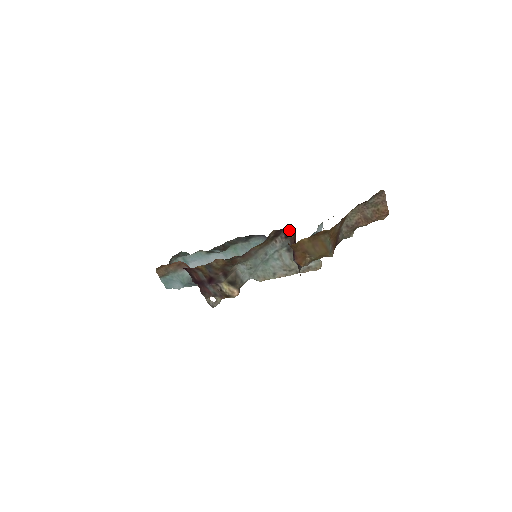
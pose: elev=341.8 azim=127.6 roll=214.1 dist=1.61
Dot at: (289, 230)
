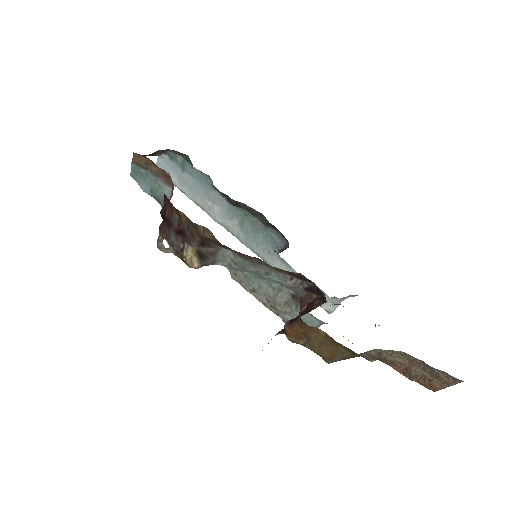
Dot at: (318, 290)
